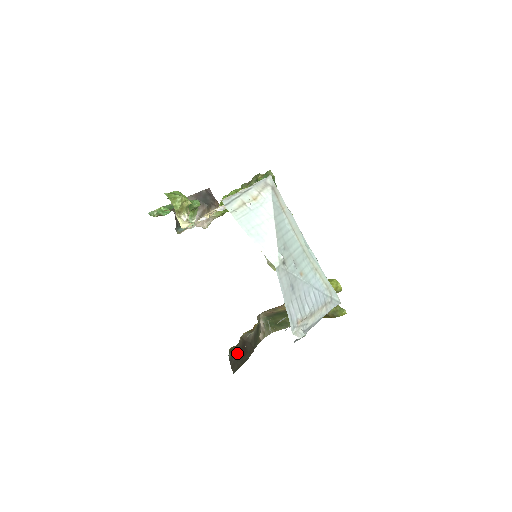
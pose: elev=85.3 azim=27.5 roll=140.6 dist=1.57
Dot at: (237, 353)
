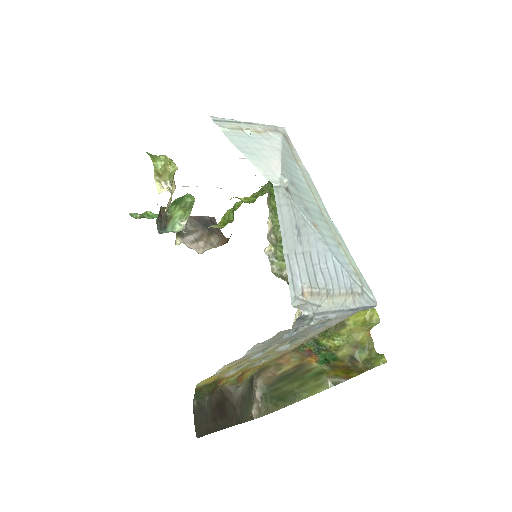
Dot at: (209, 407)
